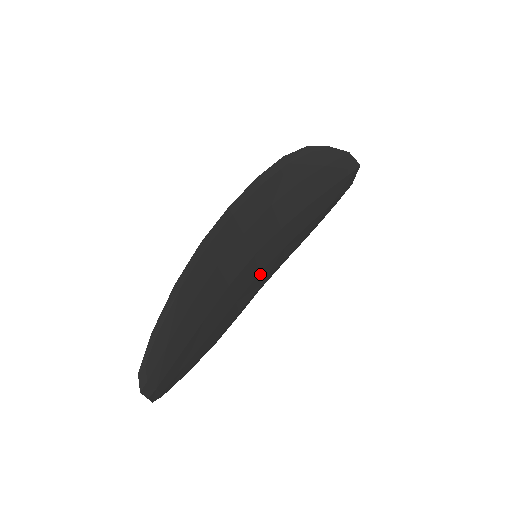
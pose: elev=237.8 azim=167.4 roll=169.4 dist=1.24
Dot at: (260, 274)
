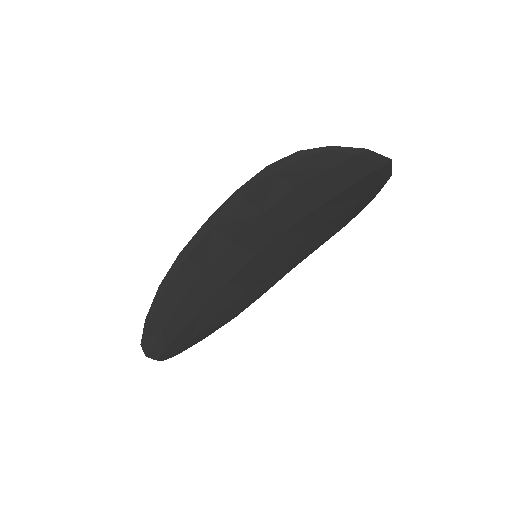
Dot at: (276, 265)
